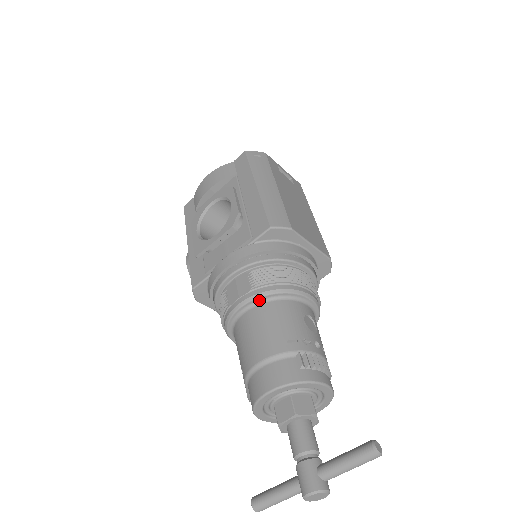
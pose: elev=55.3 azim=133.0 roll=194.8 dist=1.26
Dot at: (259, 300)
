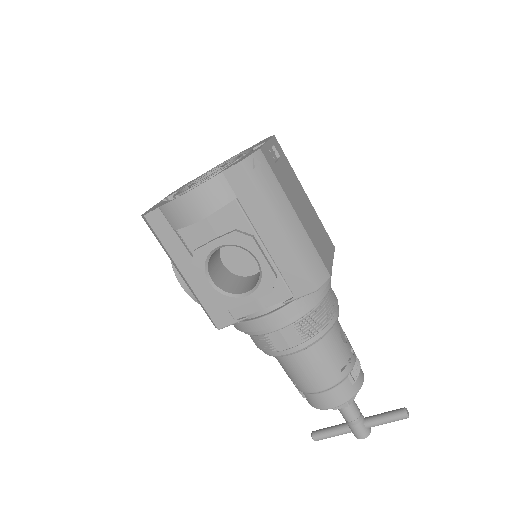
Dot at: (309, 345)
